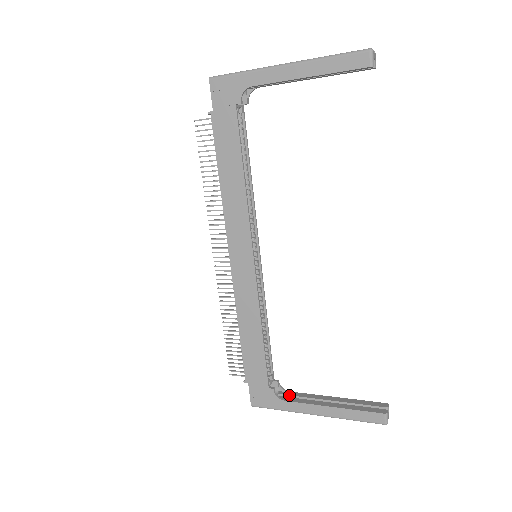
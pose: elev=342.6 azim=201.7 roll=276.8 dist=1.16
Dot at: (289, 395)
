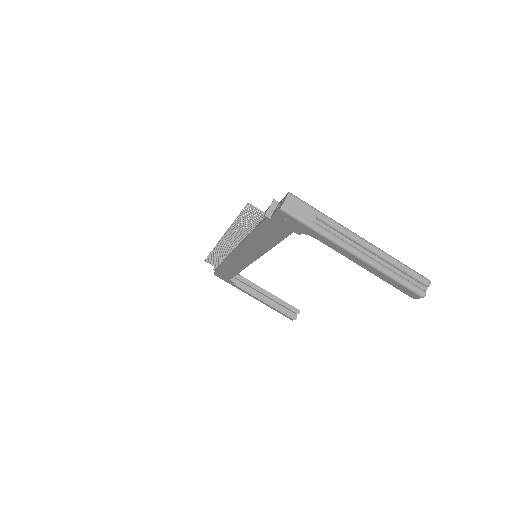
Dot at: (242, 281)
